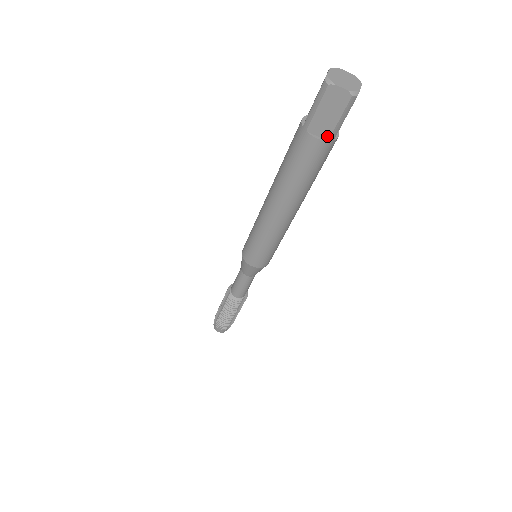
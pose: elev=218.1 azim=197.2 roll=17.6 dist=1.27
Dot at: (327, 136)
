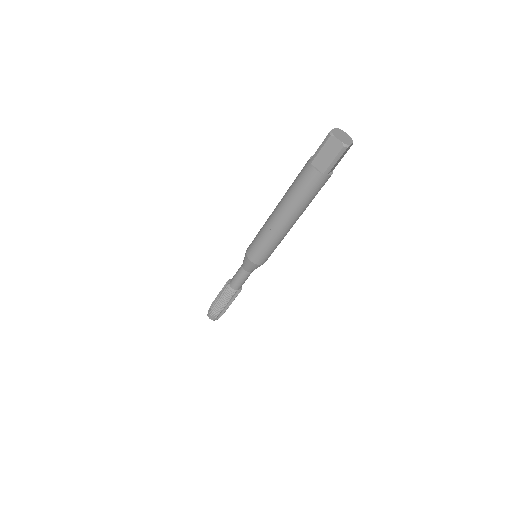
Dot at: (323, 170)
